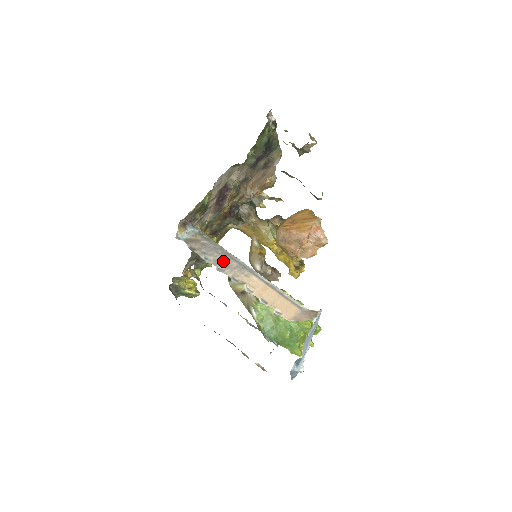
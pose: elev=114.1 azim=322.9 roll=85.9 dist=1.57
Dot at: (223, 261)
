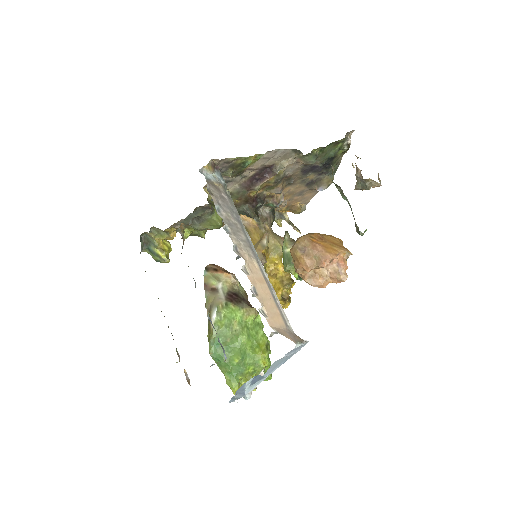
Dot at: (234, 225)
